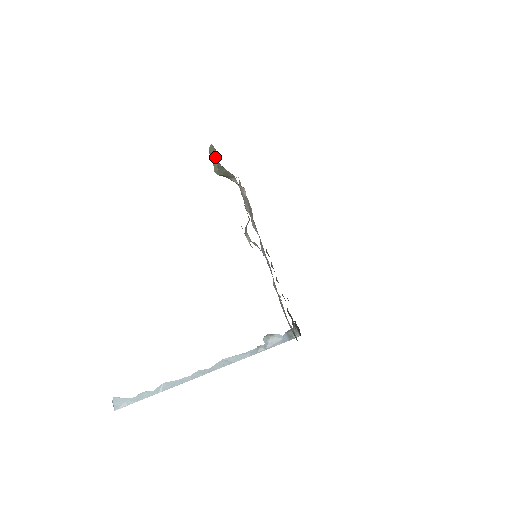
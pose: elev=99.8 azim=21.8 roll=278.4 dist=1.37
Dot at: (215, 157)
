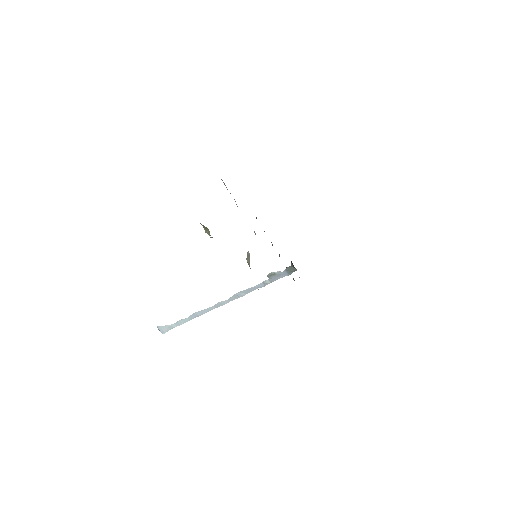
Dot at: (205, 227)
